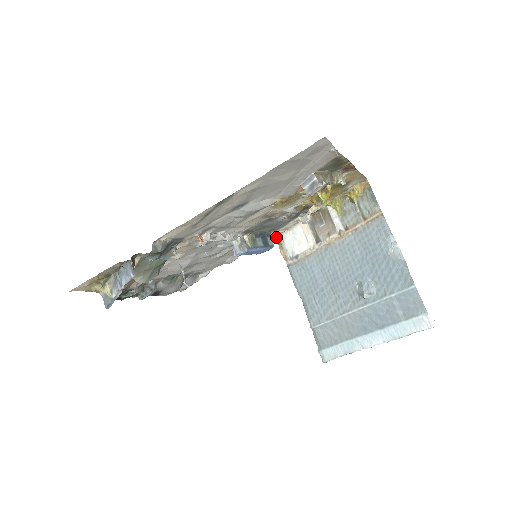
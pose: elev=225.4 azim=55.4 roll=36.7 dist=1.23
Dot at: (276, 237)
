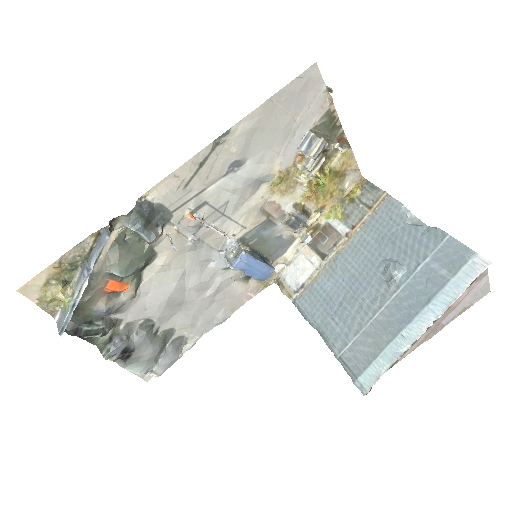
Dot at: (275, 279)
